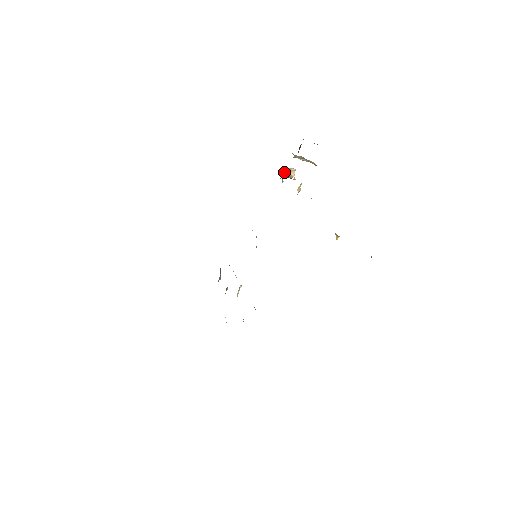
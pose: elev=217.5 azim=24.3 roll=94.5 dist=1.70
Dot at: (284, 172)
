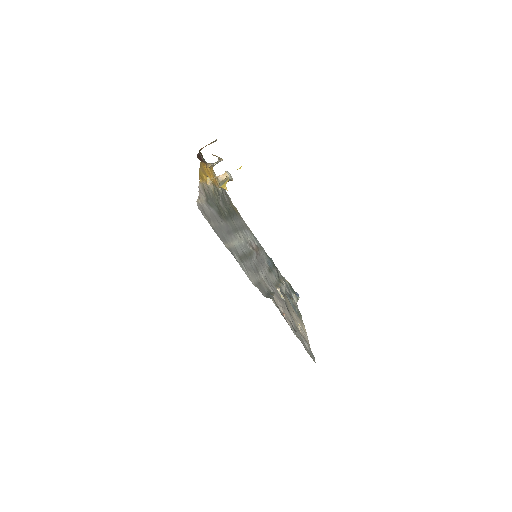
Dot at: (219, 180)
